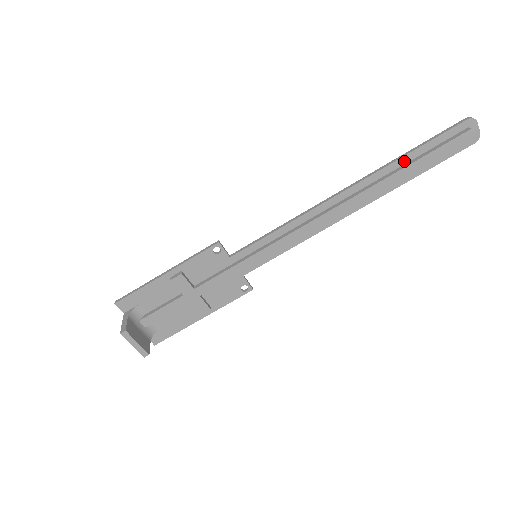
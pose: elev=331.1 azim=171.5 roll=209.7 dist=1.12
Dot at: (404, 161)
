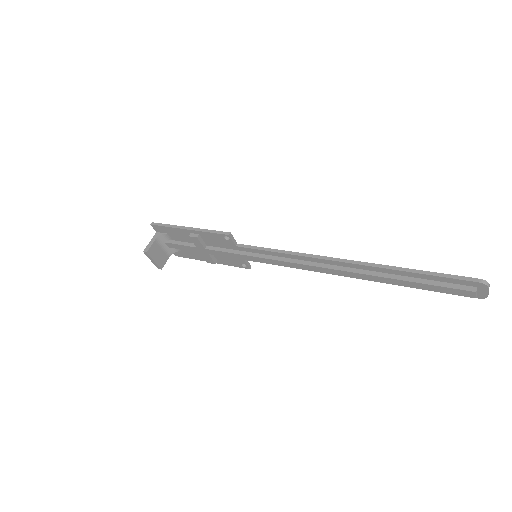
Dot at: (402, 273)
